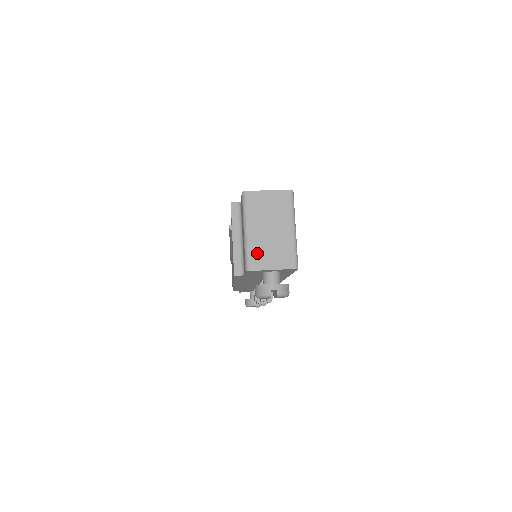
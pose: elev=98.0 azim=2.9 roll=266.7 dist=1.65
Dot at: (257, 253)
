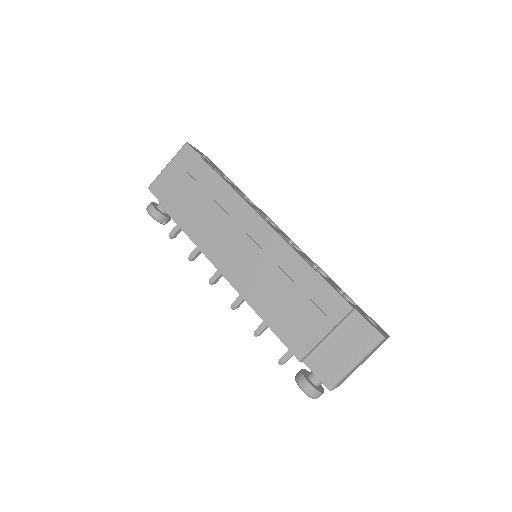
Dot at: occluded
